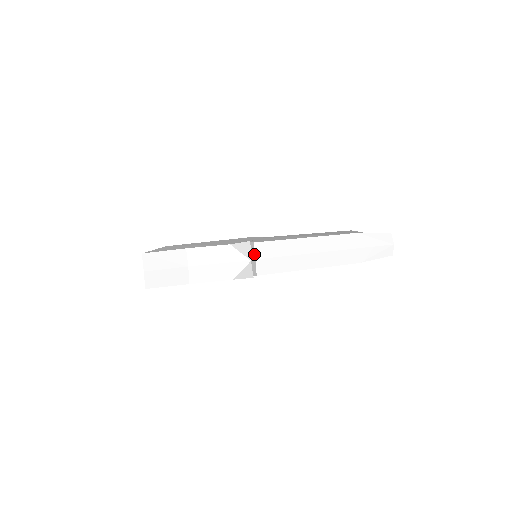
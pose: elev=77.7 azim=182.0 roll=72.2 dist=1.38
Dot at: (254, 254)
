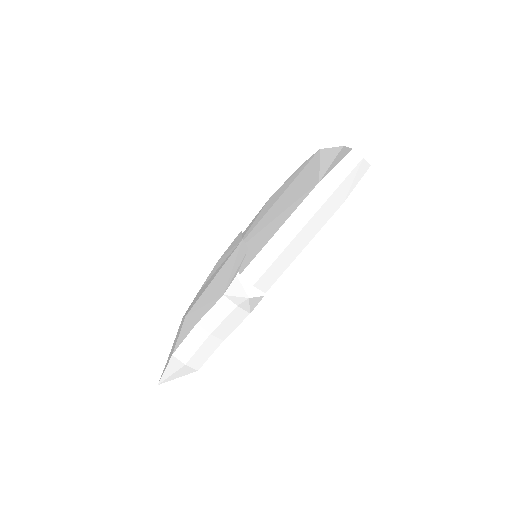
Dot at: (248, 281)
